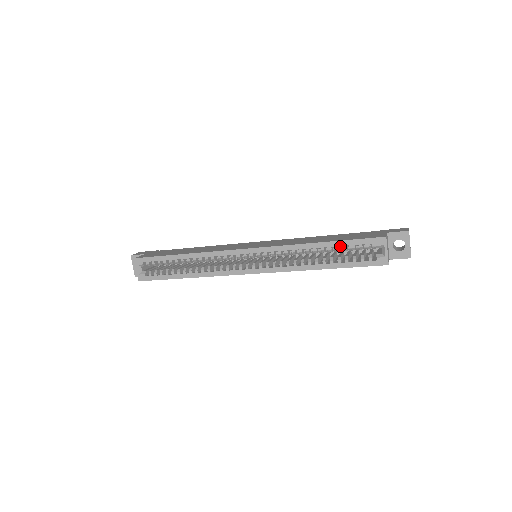
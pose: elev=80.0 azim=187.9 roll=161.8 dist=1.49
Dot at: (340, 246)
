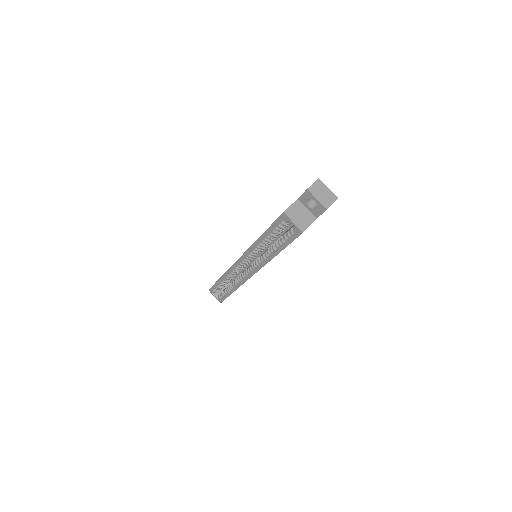
Dot at: occluded
